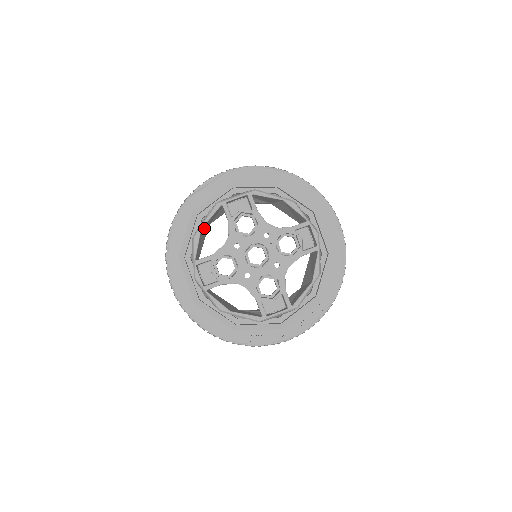
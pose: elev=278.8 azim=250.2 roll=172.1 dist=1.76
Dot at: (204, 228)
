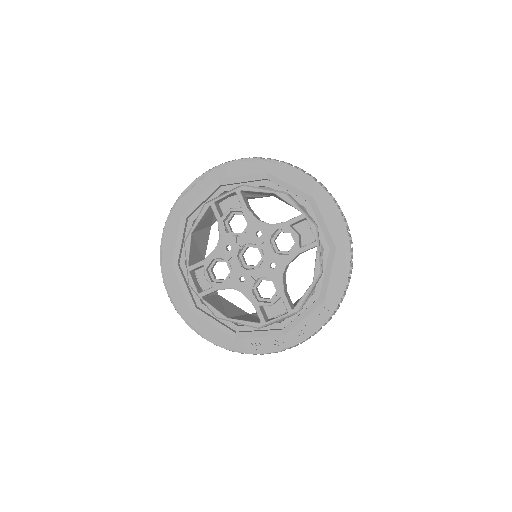
Dot at: (200, 231)
